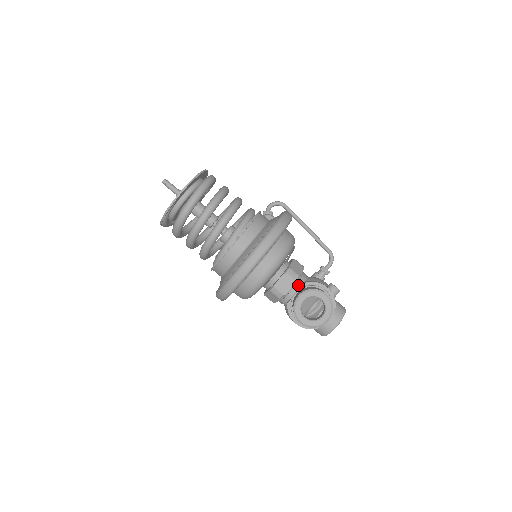
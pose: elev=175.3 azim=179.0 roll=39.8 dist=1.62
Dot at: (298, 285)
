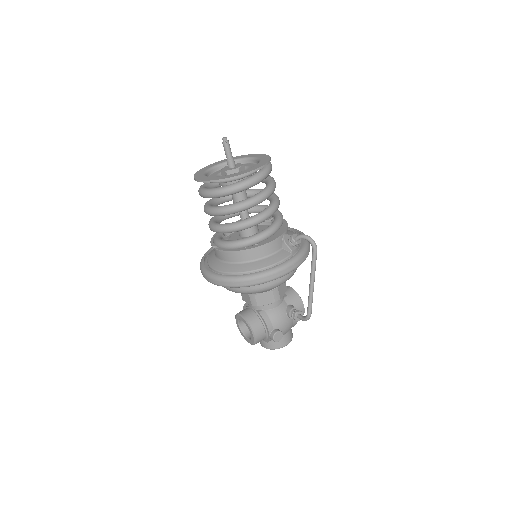
Dot at: (255, 307)
